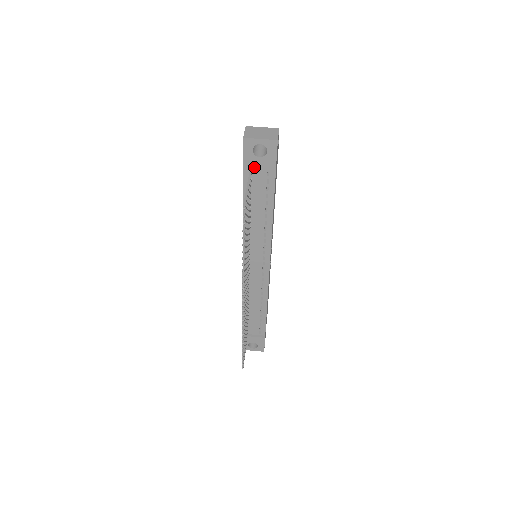
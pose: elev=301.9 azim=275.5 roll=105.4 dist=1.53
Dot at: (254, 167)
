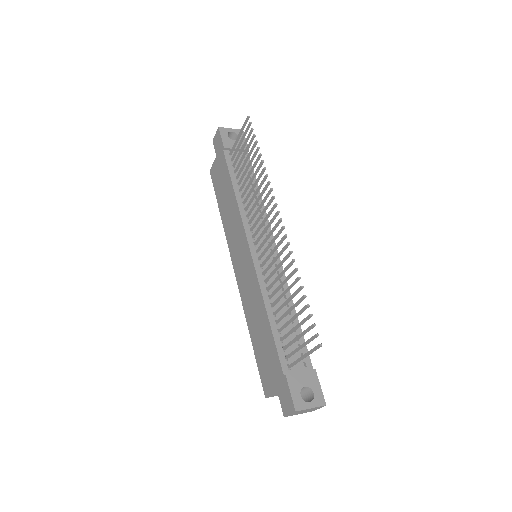
Dot at: occluded
